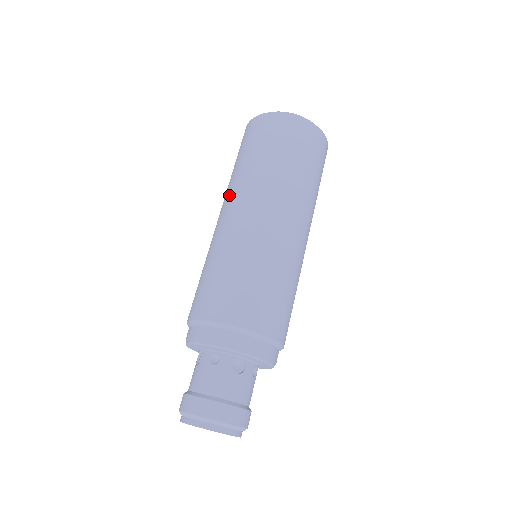
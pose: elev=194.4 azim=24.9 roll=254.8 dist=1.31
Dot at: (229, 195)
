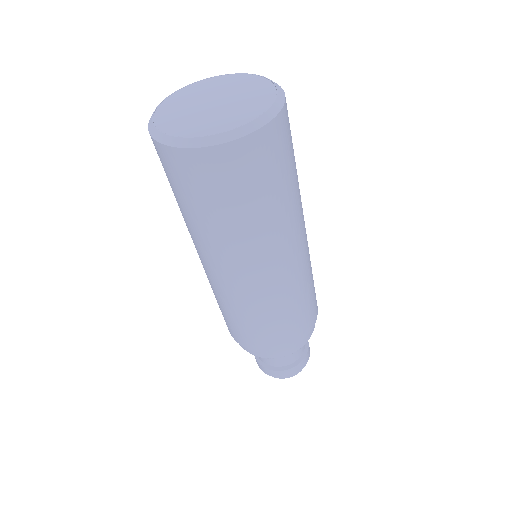
Dot at: (198, 248)
